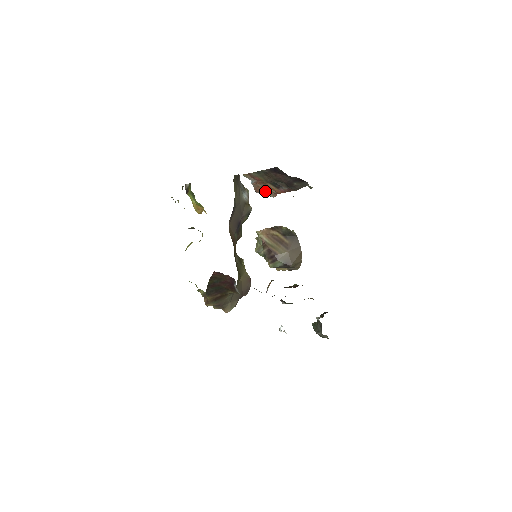
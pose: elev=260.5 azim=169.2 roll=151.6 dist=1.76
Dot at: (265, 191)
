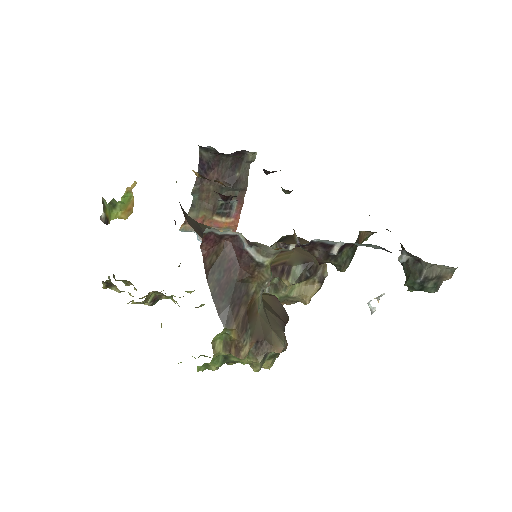
Dot at: occluded
